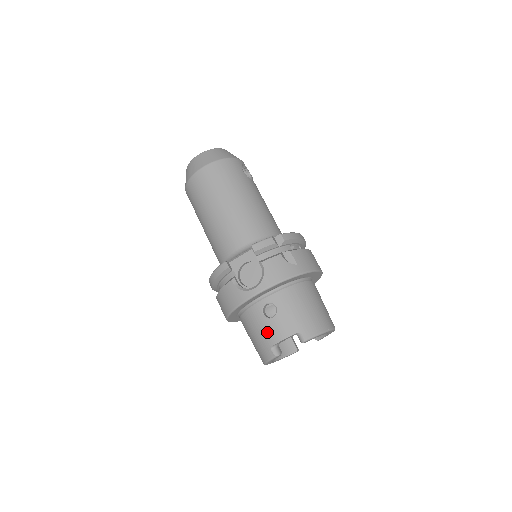
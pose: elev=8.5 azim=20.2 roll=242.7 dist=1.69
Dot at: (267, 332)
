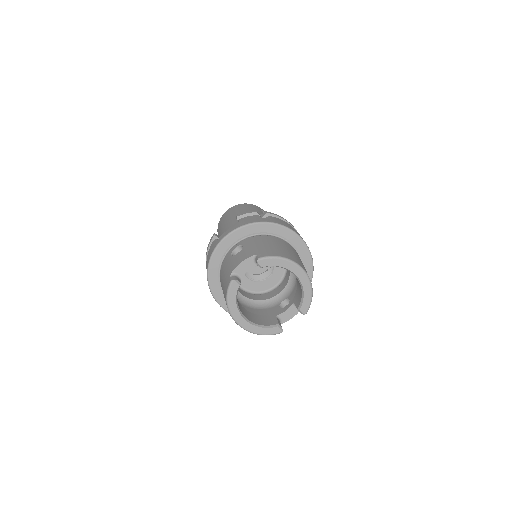
Dot at: (230, 266)
